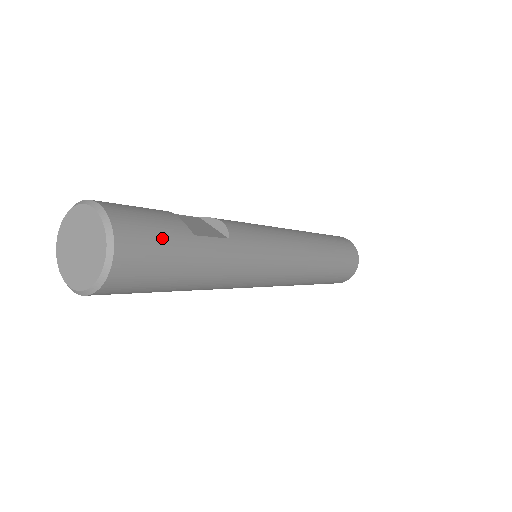
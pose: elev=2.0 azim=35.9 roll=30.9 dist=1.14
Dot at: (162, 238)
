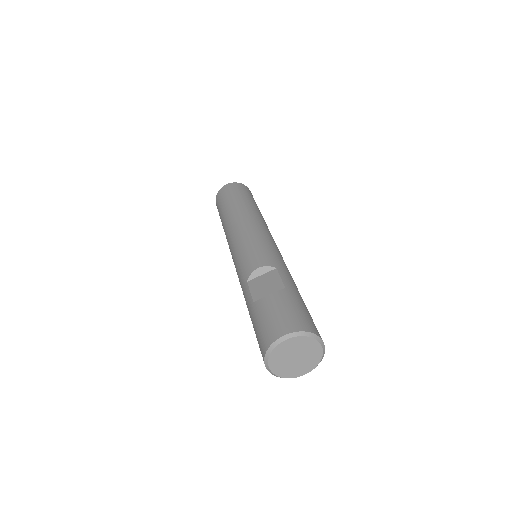
Dot at: (297, 307)
